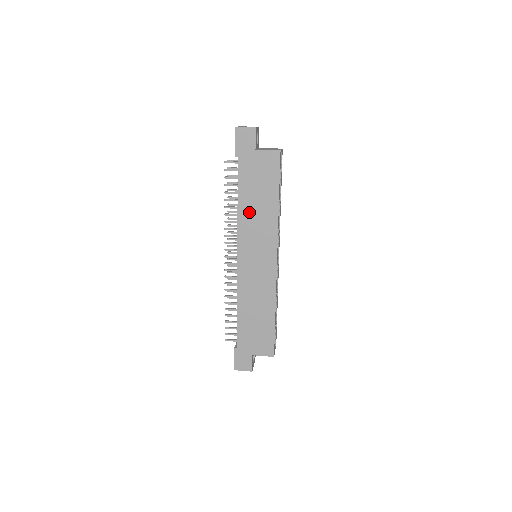
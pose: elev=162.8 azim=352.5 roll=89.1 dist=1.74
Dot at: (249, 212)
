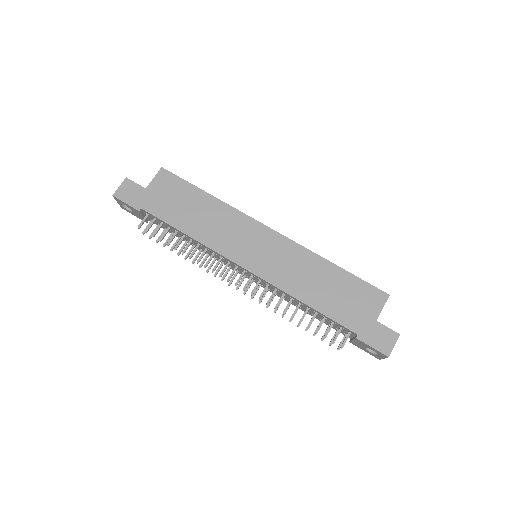
Dot at: (201, 228)
